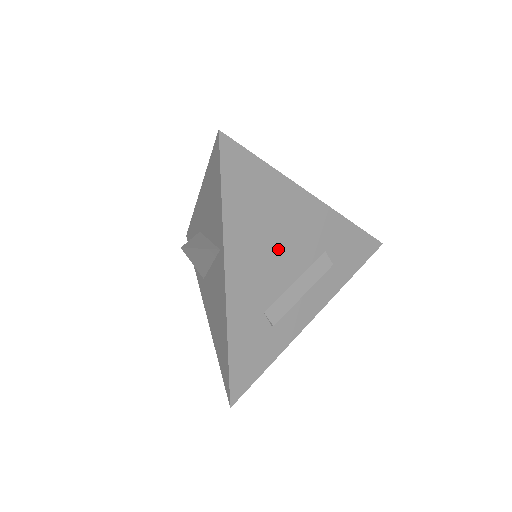
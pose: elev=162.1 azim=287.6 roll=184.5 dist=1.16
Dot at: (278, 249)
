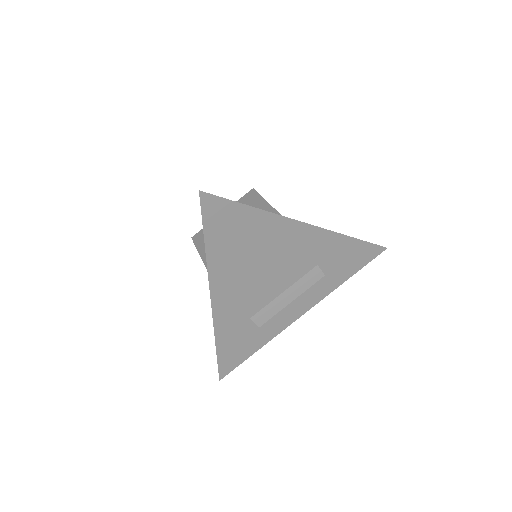
Dot at: (265, 271)
